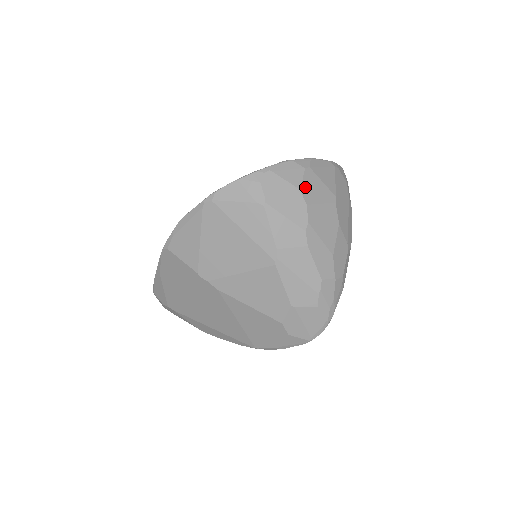
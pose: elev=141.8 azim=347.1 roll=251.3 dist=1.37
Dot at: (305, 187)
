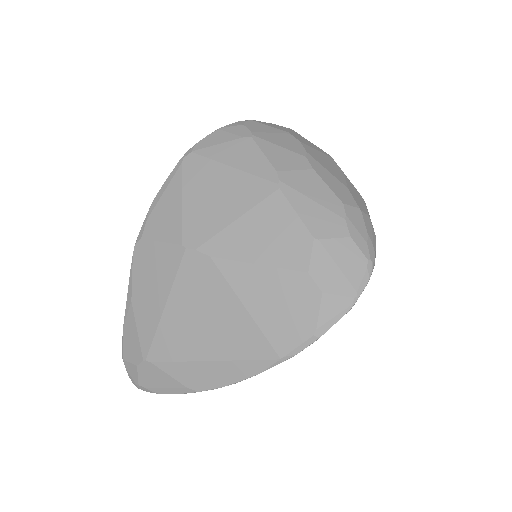
Dot at: (293, 134)
